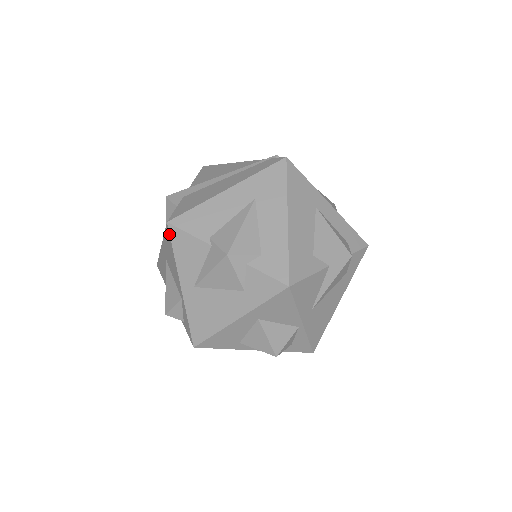
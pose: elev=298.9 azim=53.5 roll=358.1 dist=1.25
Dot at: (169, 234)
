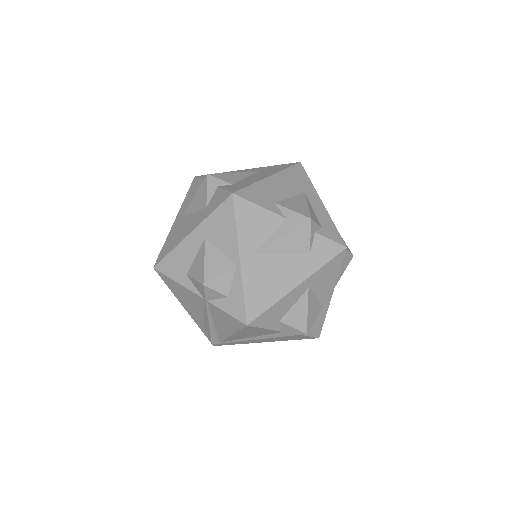
Dot at: (191, 184)
